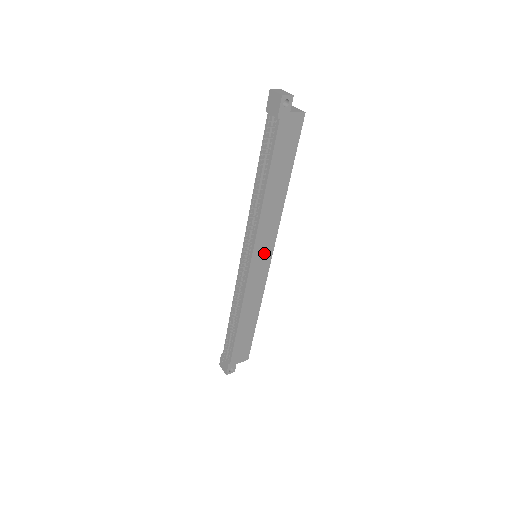
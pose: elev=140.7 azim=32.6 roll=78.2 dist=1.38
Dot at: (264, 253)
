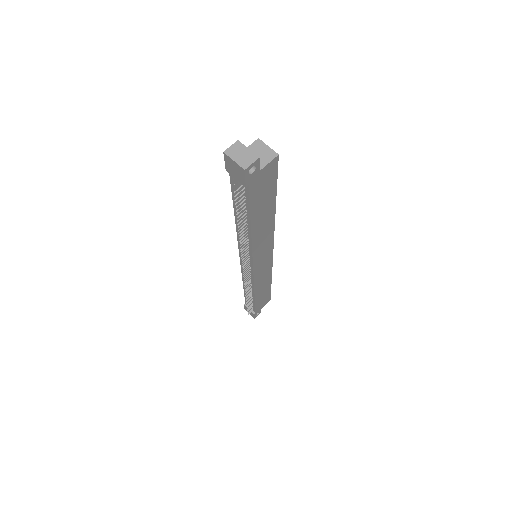
Dot at: (264, 256)
